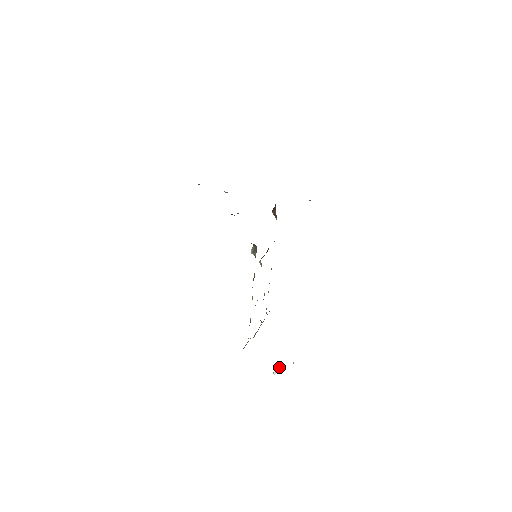
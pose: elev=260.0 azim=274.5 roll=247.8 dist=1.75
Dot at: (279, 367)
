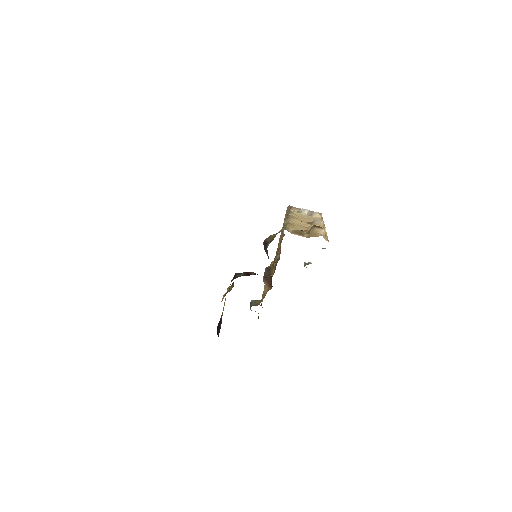
Dot at: occluded
